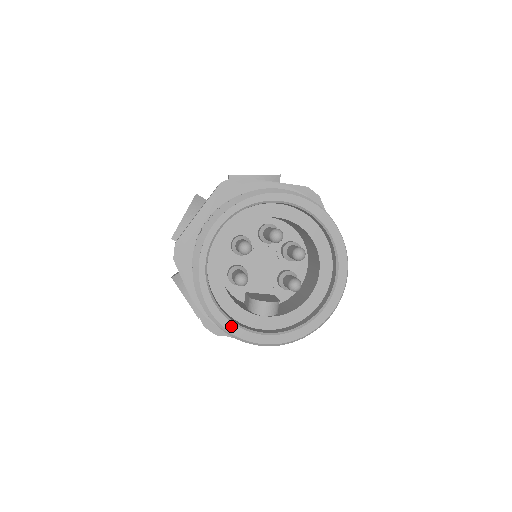
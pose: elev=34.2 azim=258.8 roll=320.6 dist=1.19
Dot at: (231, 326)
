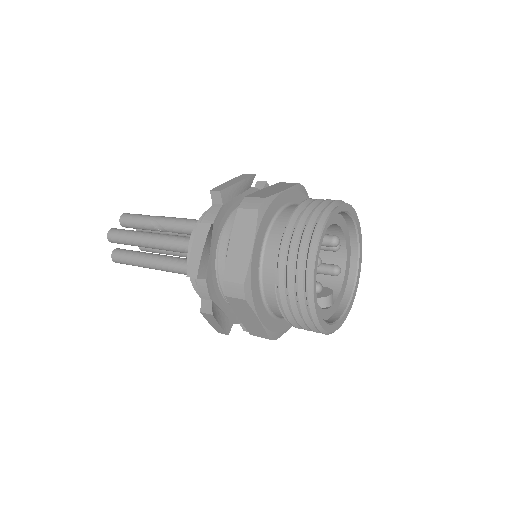
Dot at: (330, 327)
